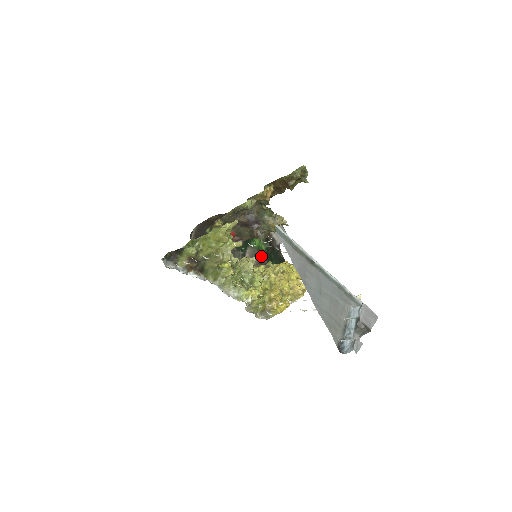
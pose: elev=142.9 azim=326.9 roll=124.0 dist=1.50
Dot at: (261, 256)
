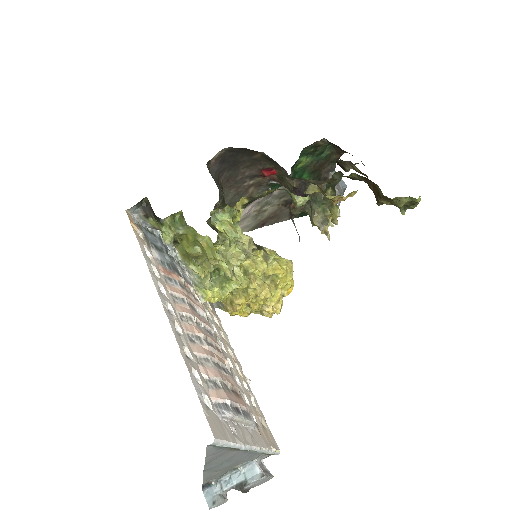
Dot at: occluded
